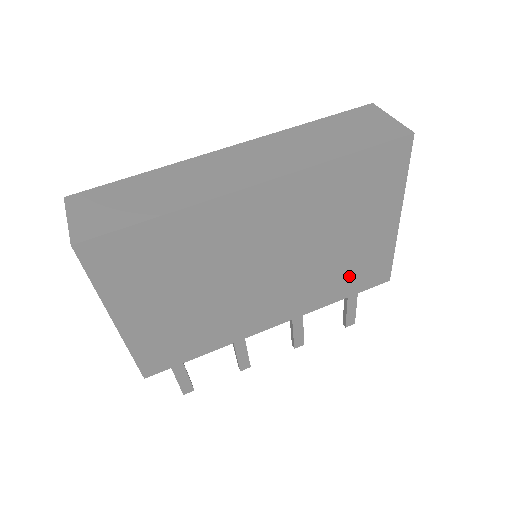
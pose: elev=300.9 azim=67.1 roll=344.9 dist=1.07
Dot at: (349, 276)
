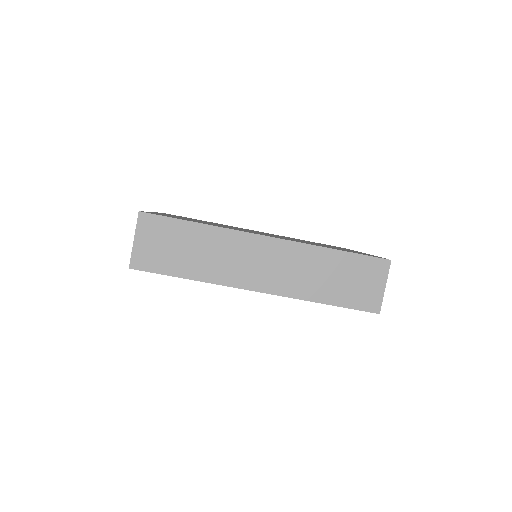
Dot at: occluded
